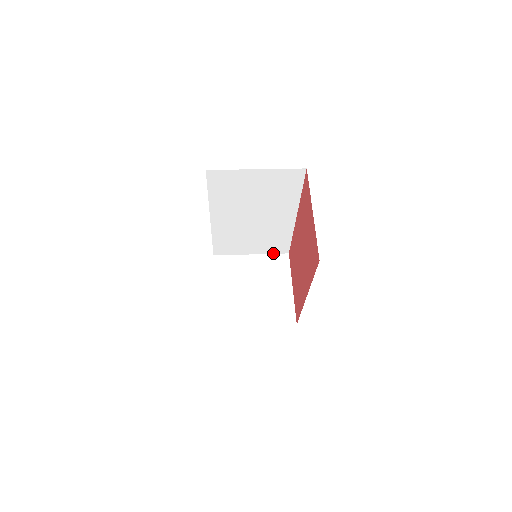
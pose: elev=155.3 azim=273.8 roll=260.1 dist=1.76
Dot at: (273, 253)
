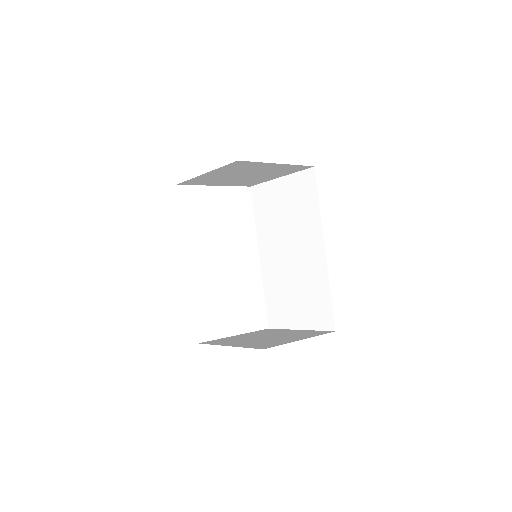
Dot at: (320, 329)
